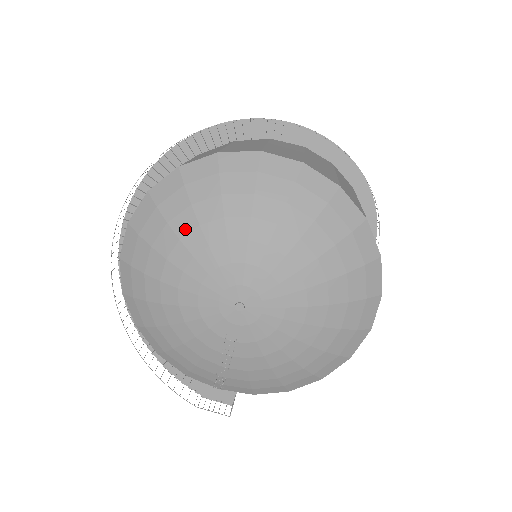
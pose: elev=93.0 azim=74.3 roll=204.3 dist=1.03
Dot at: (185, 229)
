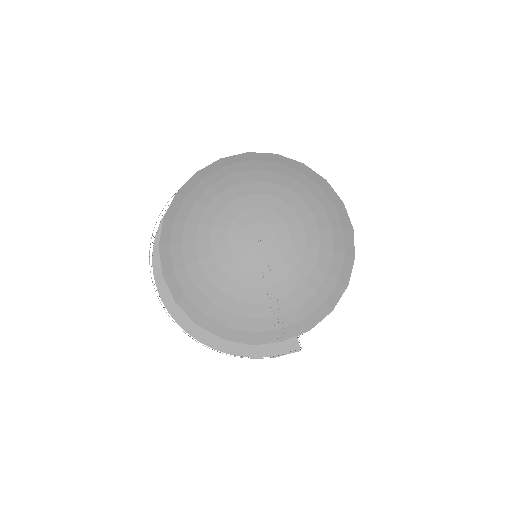
Dot at: (198, 216)
